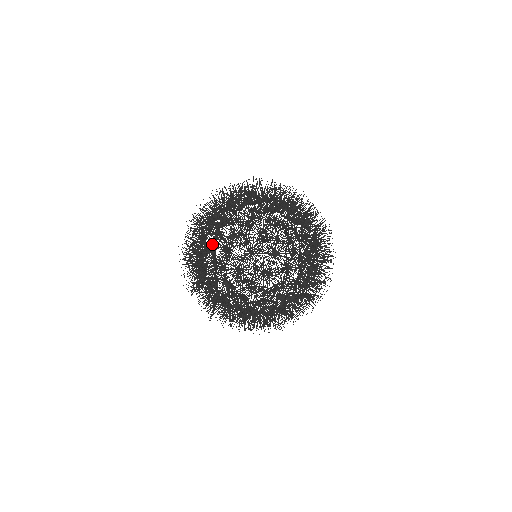
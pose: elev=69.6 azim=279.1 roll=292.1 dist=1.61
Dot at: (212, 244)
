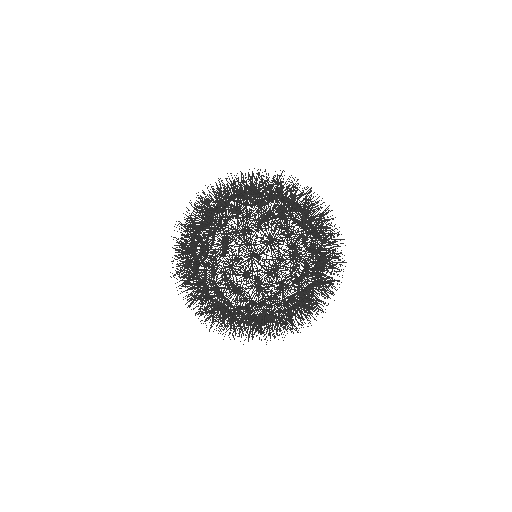
Dot at: occluded
